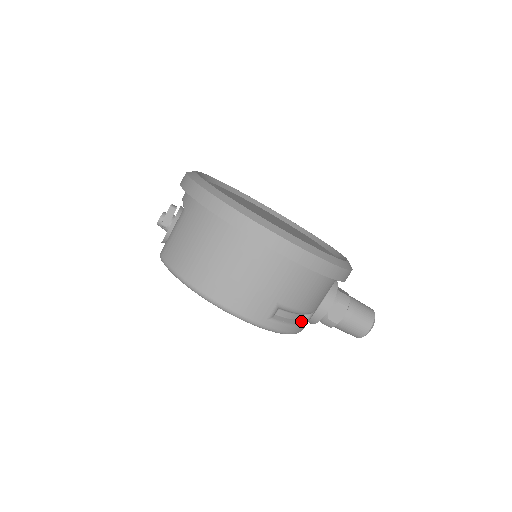
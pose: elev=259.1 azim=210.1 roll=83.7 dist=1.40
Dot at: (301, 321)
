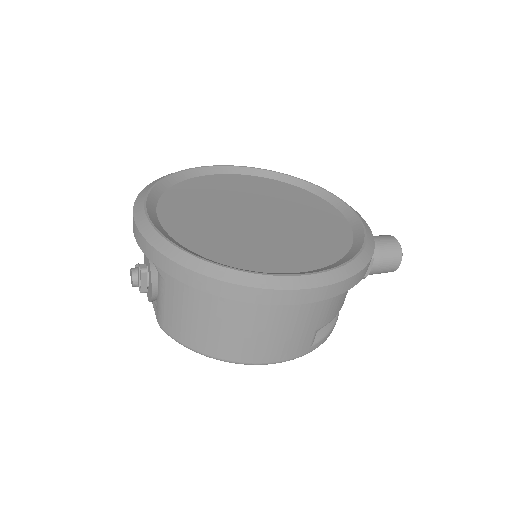
Dot at: occluded
